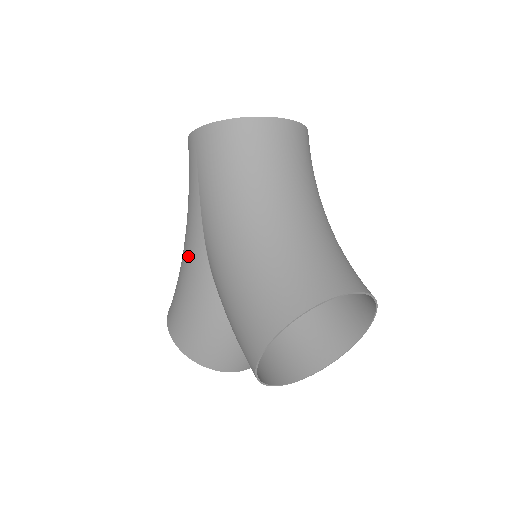
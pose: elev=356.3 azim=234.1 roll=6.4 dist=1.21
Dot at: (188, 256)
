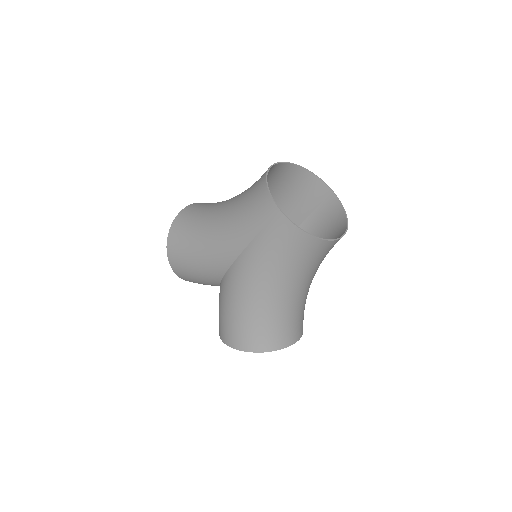
Dot at: (215, 249)
